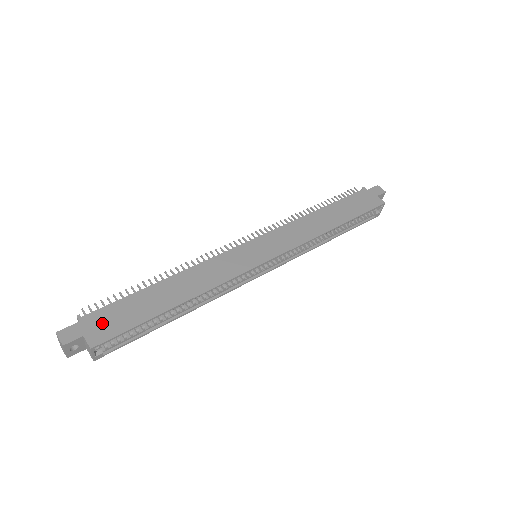
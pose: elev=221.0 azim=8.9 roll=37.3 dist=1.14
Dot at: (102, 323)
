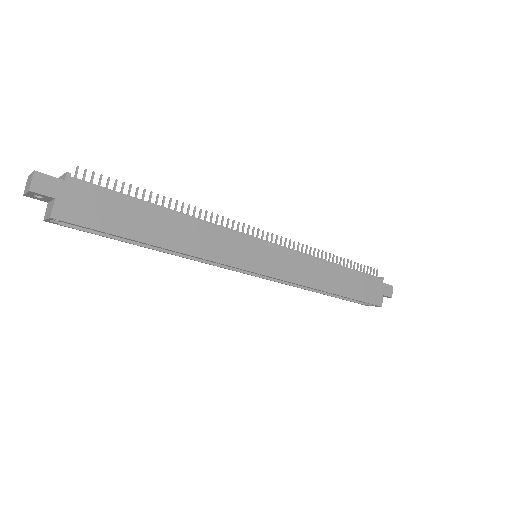
Dot at: (82, 201)
